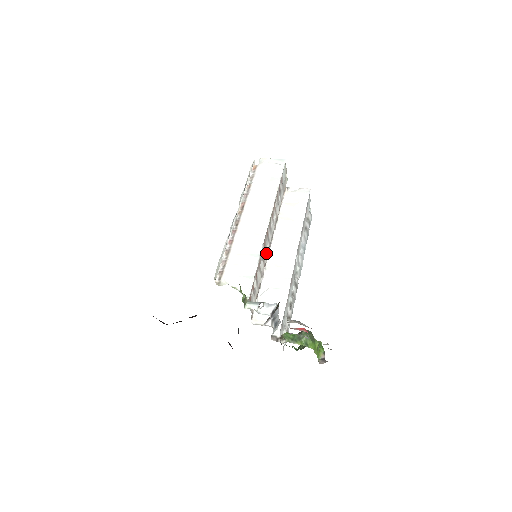
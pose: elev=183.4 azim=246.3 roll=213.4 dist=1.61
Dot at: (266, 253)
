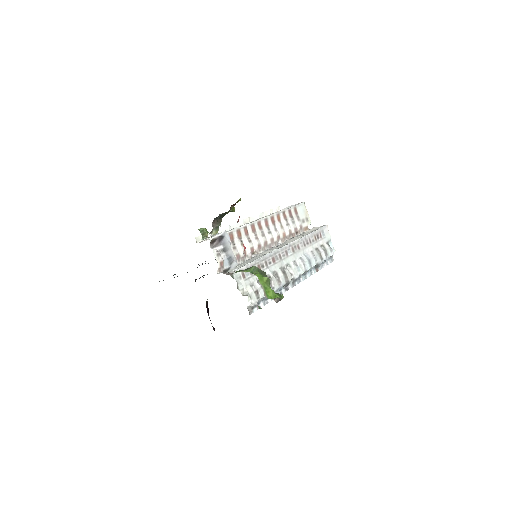
Dot at: (256, 240)
